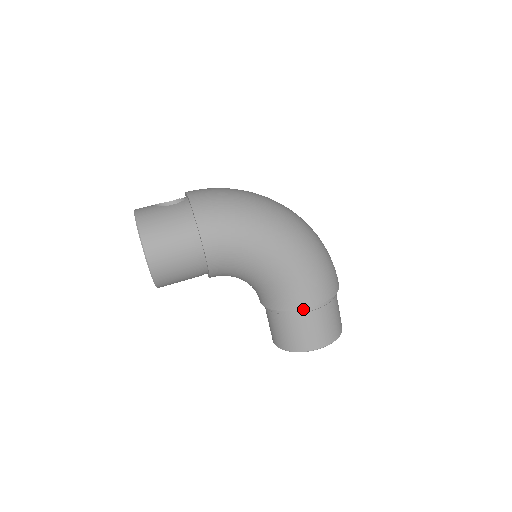
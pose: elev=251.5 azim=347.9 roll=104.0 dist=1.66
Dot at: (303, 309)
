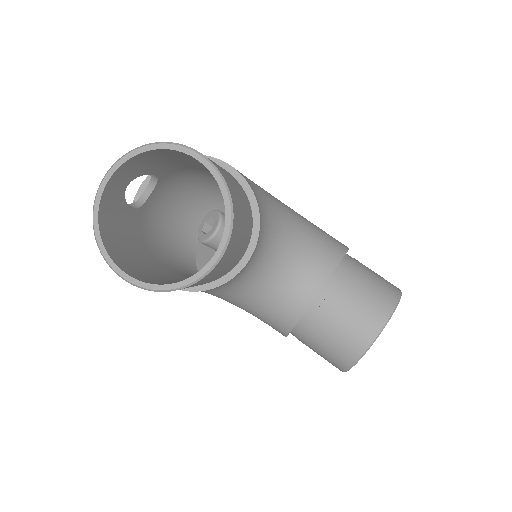
Dot at: (347, 256)
